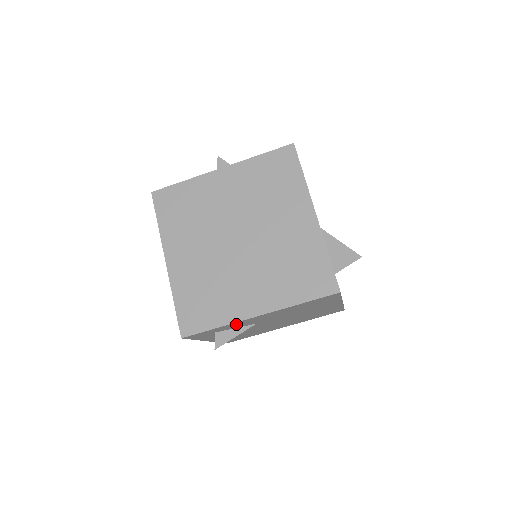
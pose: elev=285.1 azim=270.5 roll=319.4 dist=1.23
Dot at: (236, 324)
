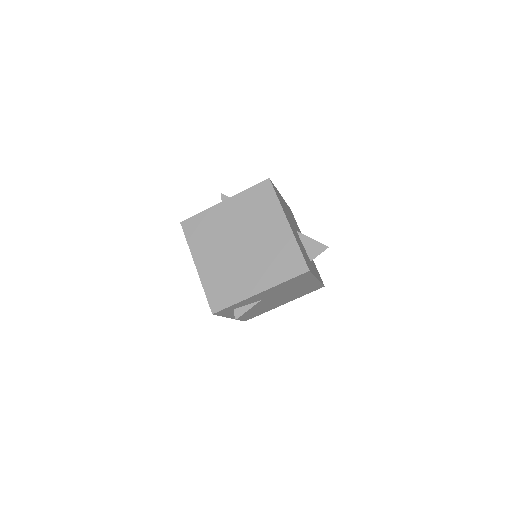
Dot at: (246, 301)
